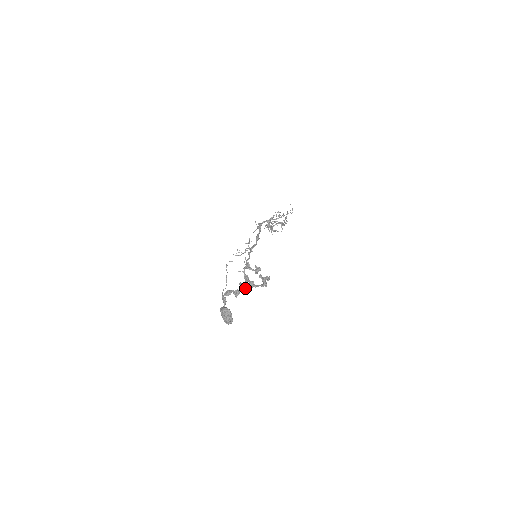
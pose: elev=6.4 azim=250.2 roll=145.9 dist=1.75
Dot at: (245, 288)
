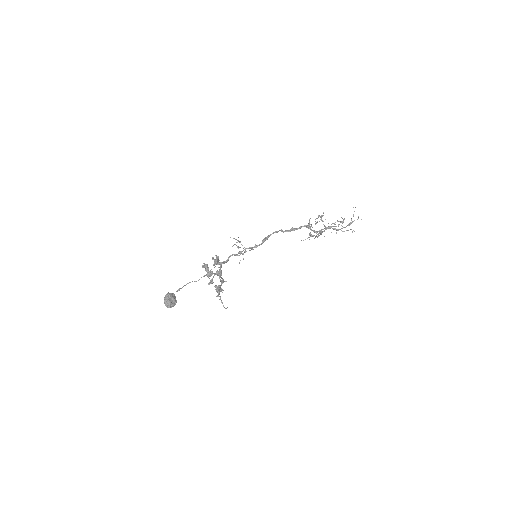
Dot at: (210, 281)
